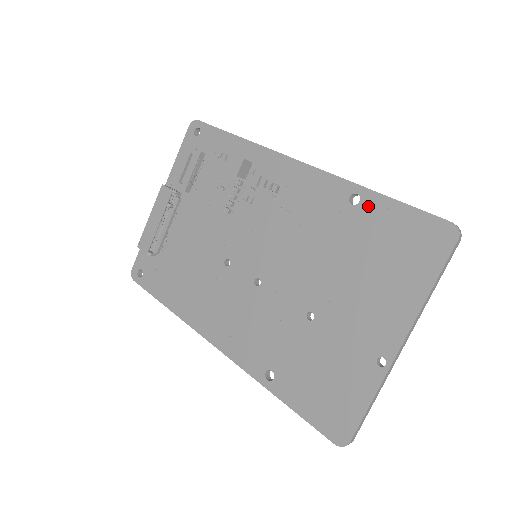
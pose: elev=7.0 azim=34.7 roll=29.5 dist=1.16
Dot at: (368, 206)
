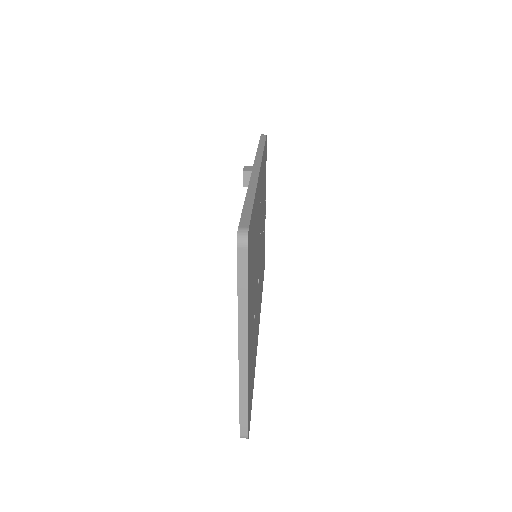
Dot at: occluded
